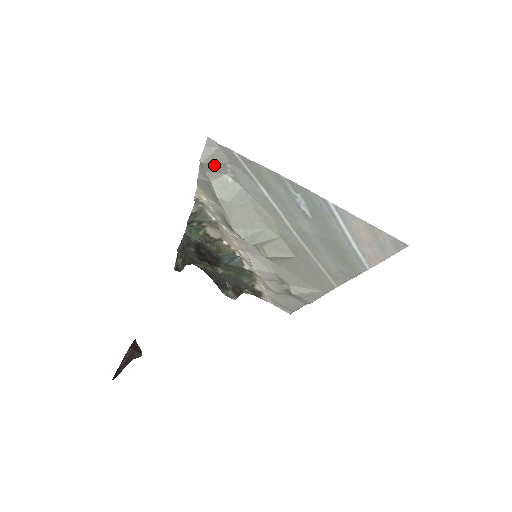
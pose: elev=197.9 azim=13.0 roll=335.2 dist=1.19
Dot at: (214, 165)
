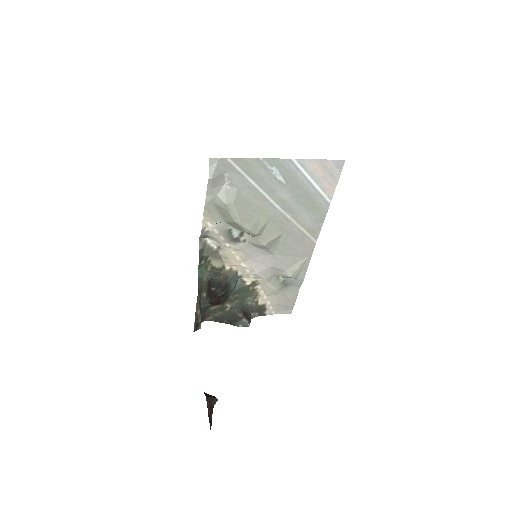
Dot at: (217, 179)
